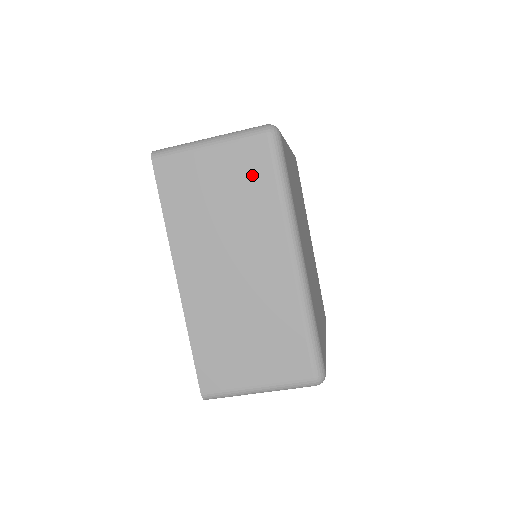
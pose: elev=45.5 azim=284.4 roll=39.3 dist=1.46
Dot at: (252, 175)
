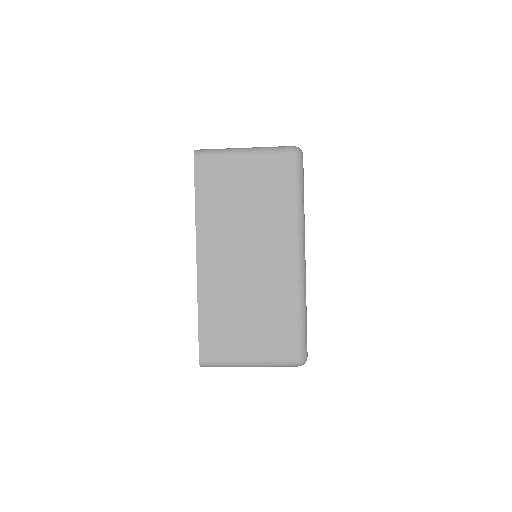
Dot at: (276, 184)
